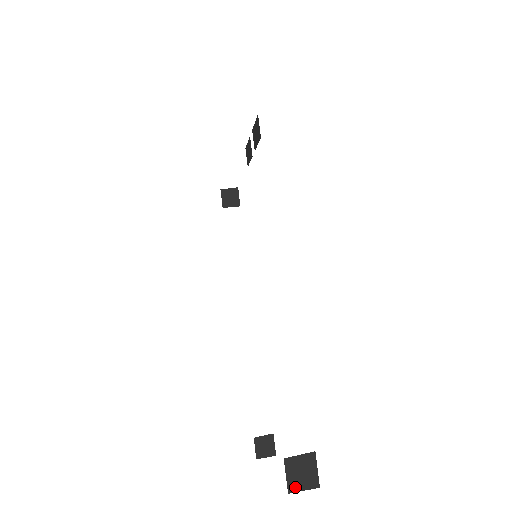
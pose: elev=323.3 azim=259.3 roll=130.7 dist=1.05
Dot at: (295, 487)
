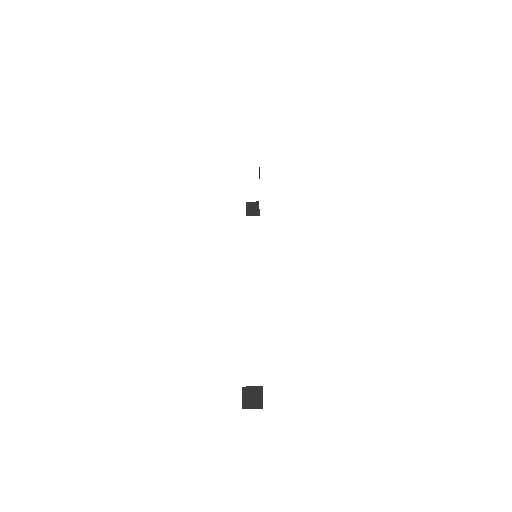
Dot at: (247, 406)
